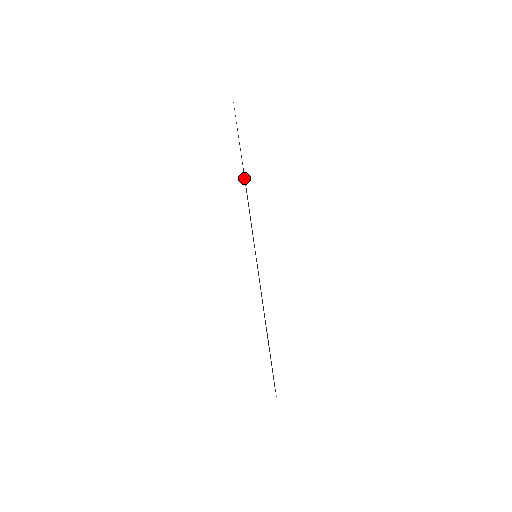
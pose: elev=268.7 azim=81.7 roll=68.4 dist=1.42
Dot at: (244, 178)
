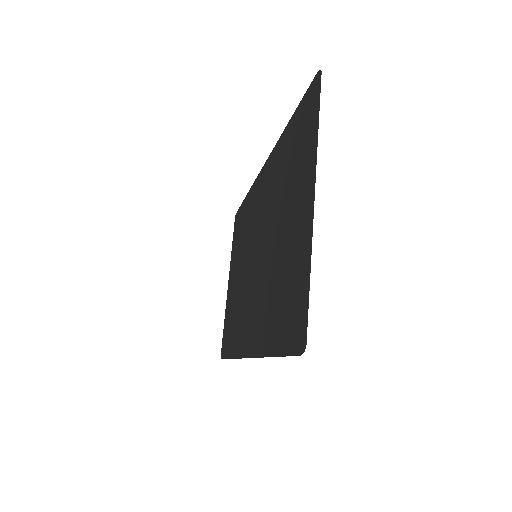
Dot at: occluded
